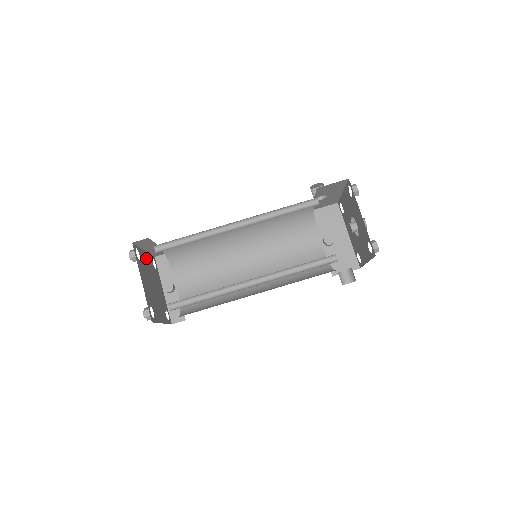
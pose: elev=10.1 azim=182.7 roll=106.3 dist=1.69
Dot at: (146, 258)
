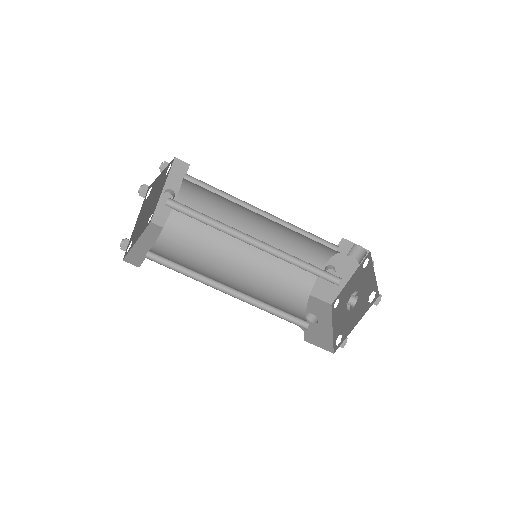
Dot at: (160, 179)
